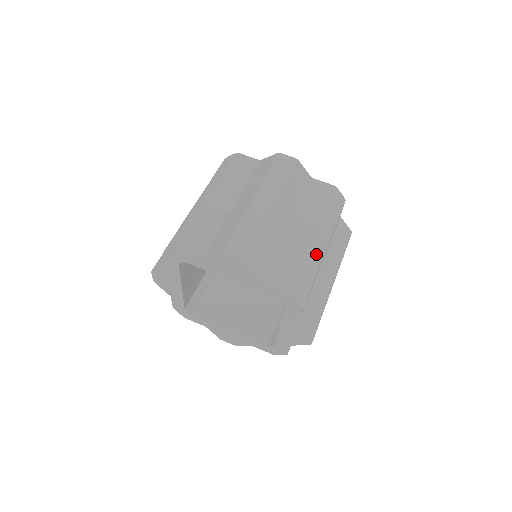
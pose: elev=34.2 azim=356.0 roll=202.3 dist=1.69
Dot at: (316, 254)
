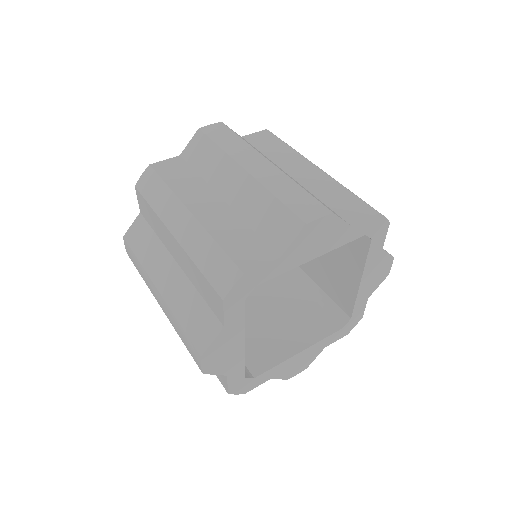
Dot at: occluded
